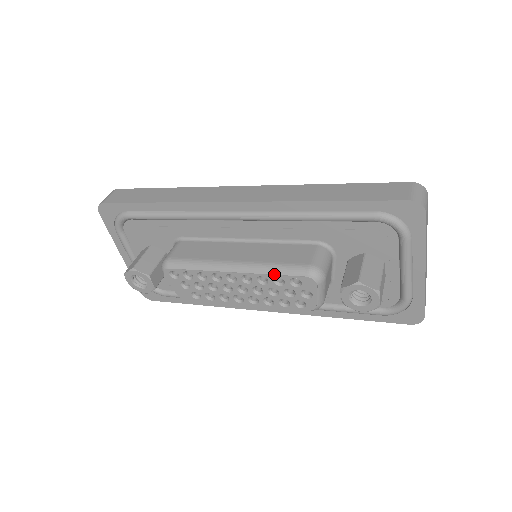
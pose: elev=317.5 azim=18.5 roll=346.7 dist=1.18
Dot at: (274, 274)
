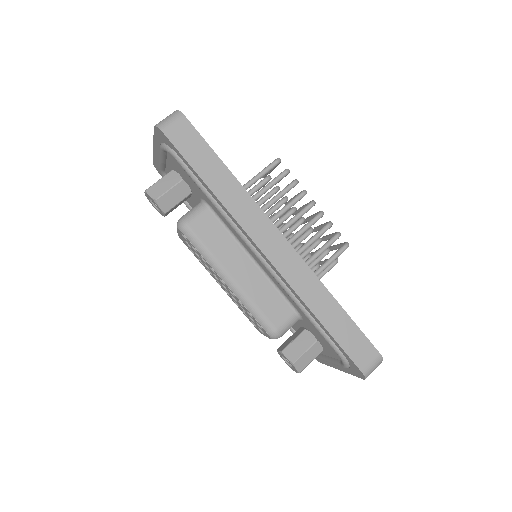
Dot at: (250, 313)
